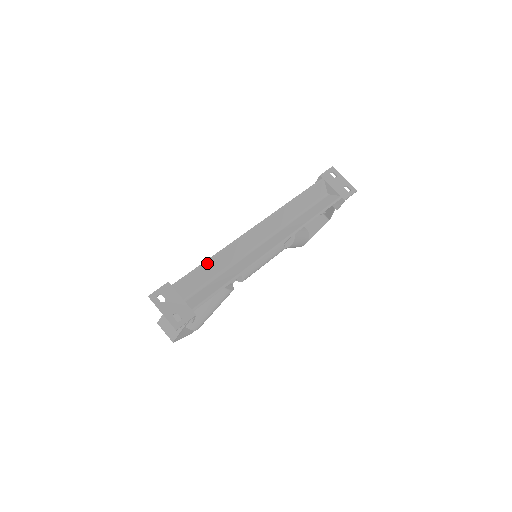
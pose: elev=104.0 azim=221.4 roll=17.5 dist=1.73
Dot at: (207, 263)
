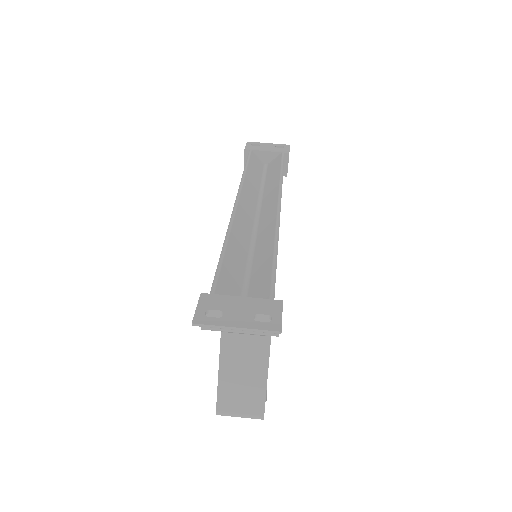
Dot at: (226, 251)
